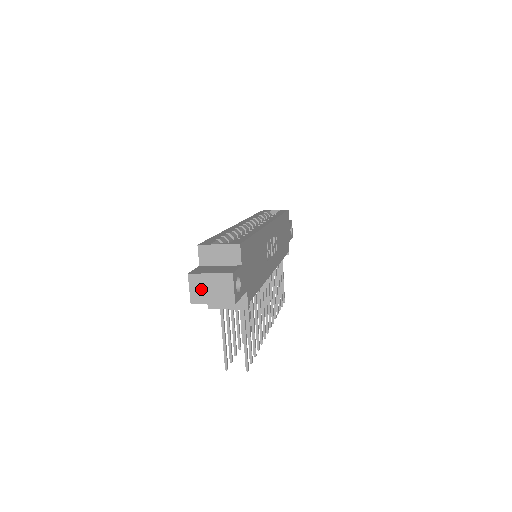
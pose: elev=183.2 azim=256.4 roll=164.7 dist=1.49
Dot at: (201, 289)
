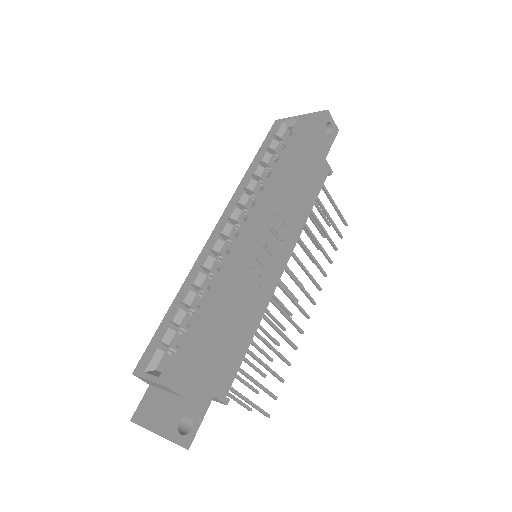
Dot at: occluded
